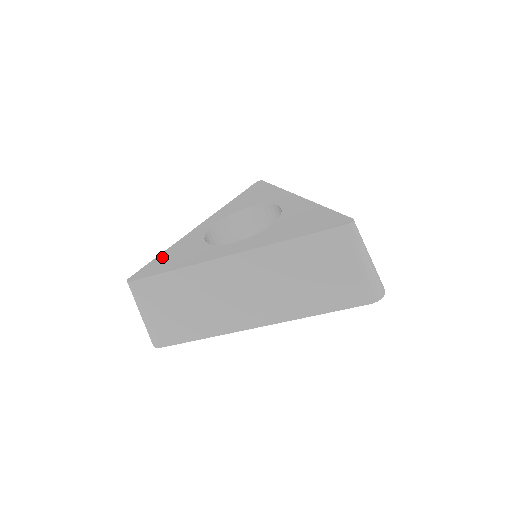
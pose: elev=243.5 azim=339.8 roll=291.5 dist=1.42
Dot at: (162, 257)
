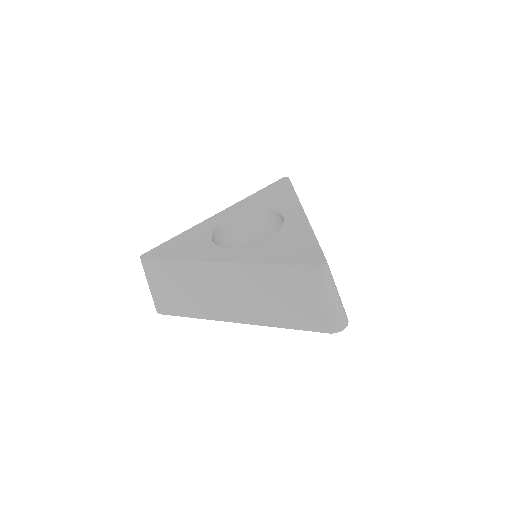
Dot at: (174, 241)
